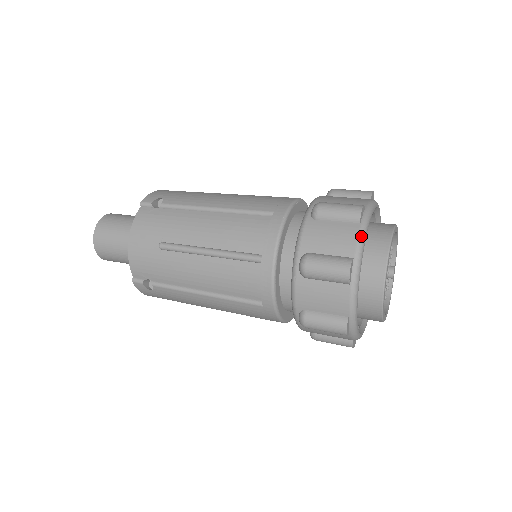
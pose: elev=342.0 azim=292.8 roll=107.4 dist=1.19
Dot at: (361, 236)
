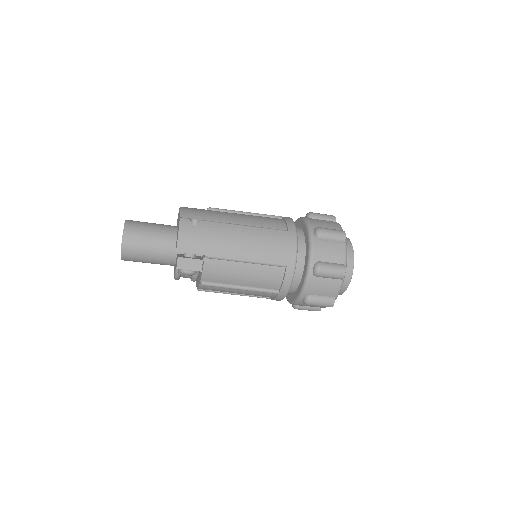
Dot at: occluded
